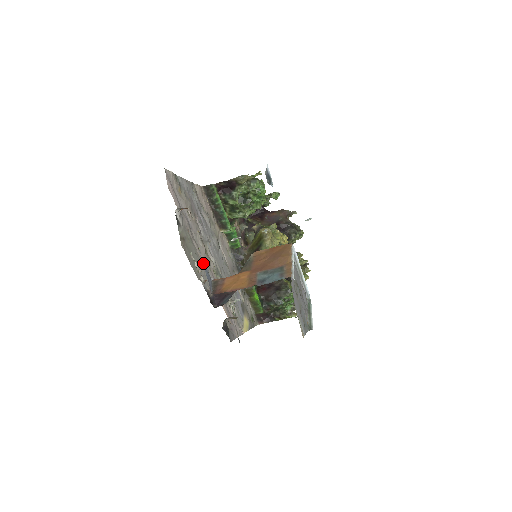
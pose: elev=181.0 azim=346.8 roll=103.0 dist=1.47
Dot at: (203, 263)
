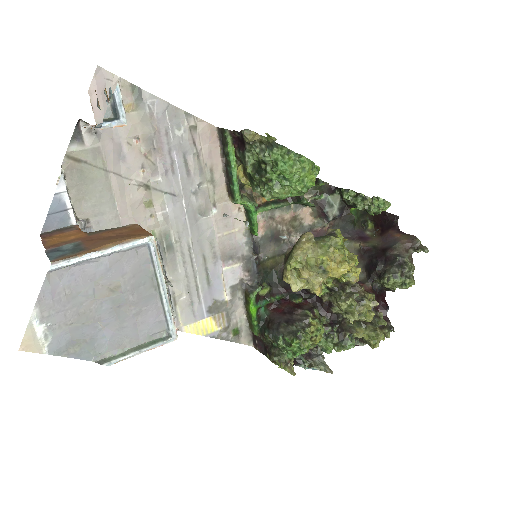
Dot at: (56, 194)
